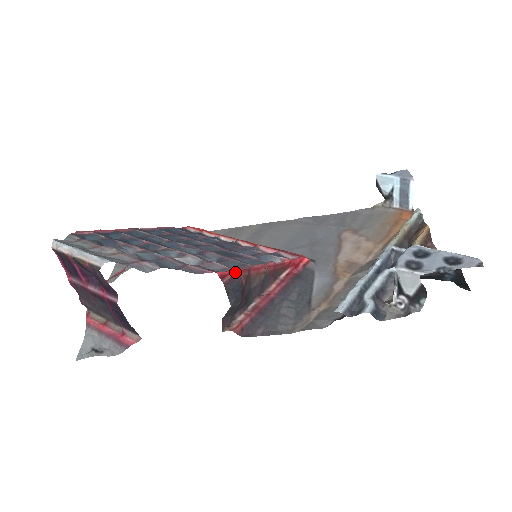
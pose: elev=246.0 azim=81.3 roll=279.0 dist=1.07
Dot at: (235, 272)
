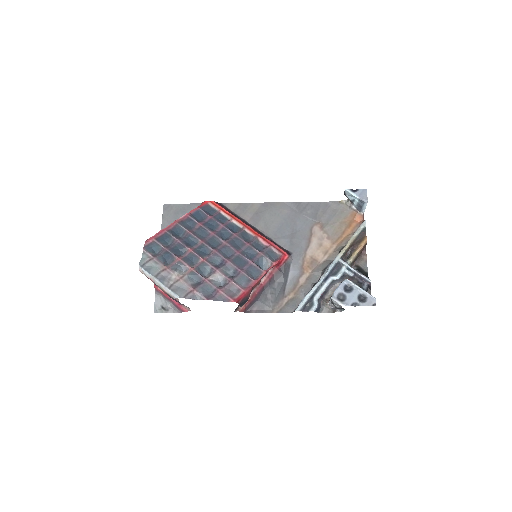
Dot at: (245, 294)
